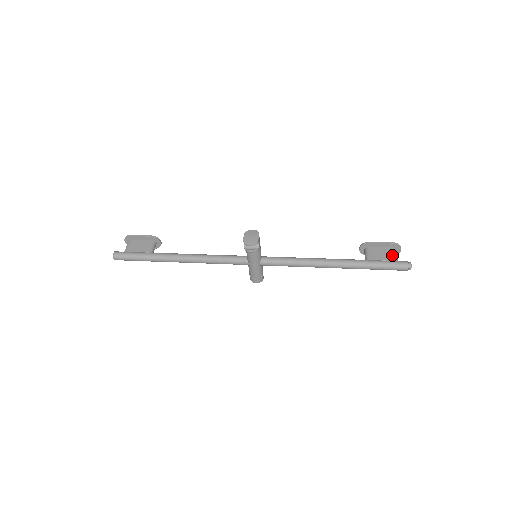
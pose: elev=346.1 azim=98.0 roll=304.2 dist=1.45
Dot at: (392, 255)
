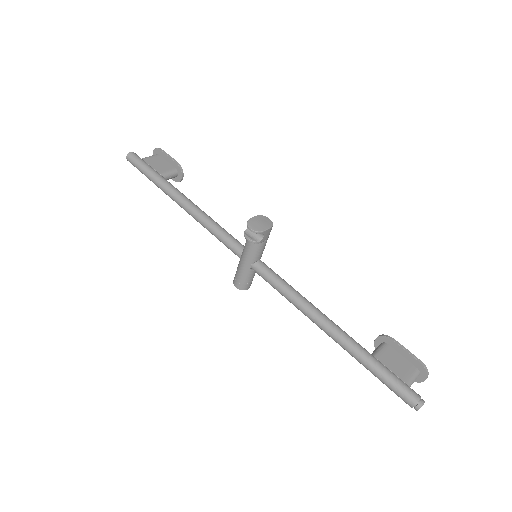
Dot at: (408, 375)
